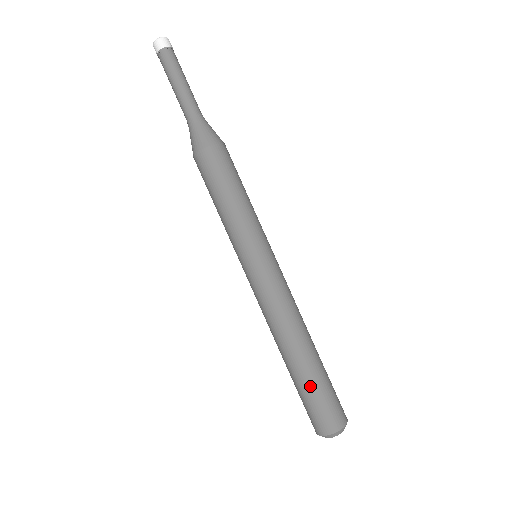
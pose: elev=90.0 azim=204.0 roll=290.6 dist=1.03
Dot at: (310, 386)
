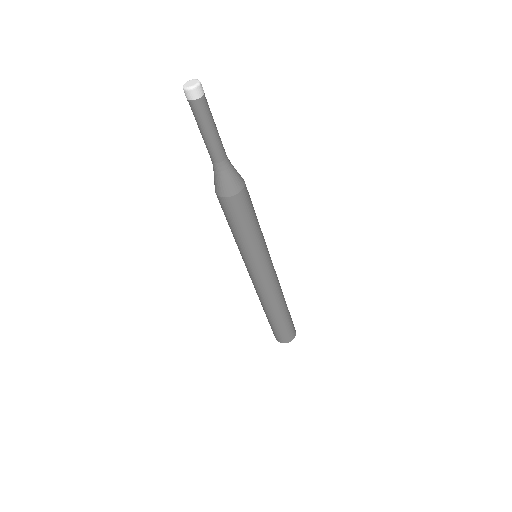
Dot at: (281, 325)
